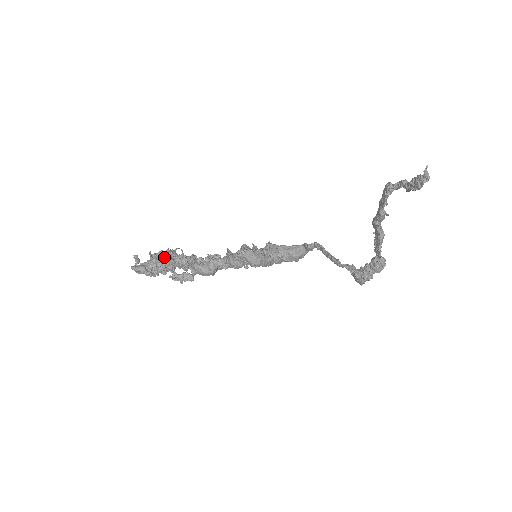
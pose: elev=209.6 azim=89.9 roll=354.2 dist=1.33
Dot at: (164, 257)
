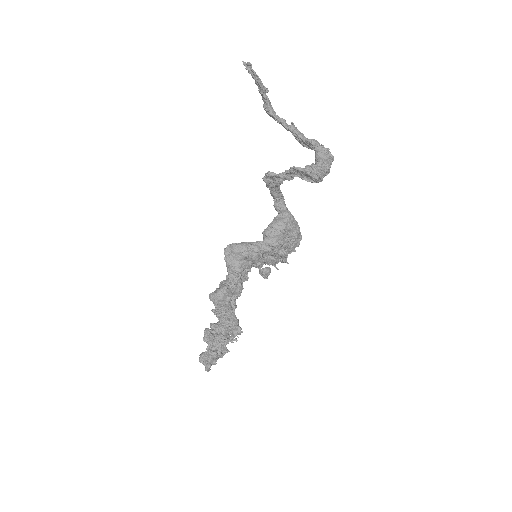
Dot at: occluded
